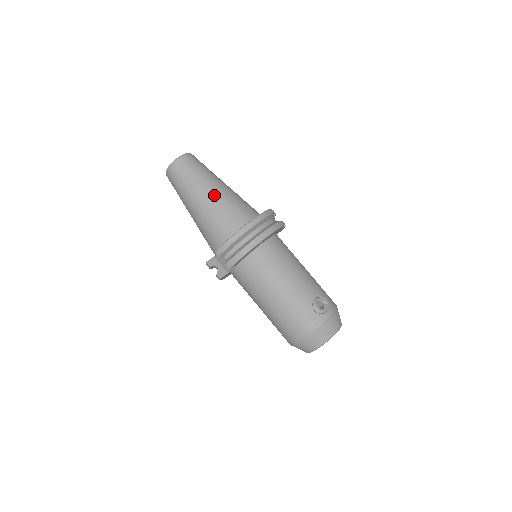
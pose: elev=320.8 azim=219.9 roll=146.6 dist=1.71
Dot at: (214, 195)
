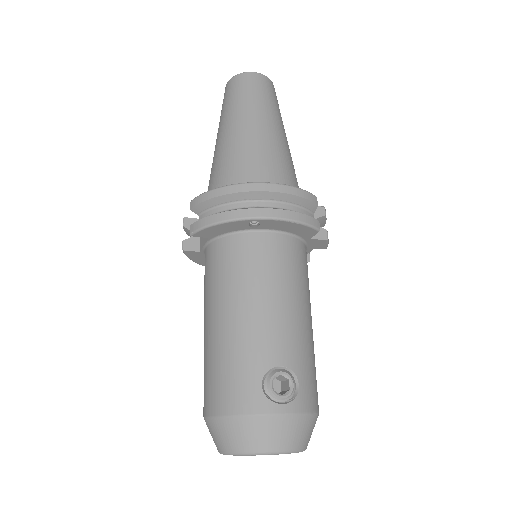
Dot at: (251, 133)
